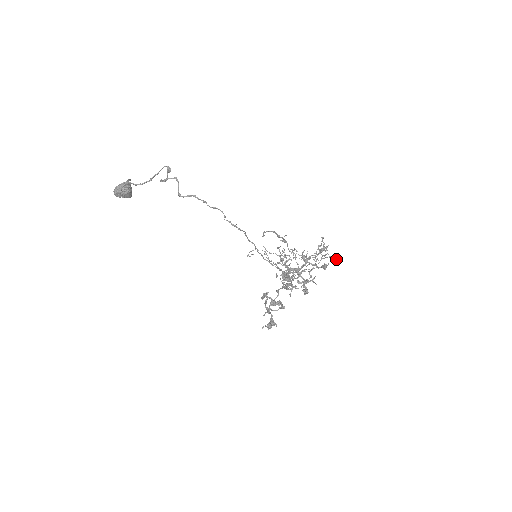
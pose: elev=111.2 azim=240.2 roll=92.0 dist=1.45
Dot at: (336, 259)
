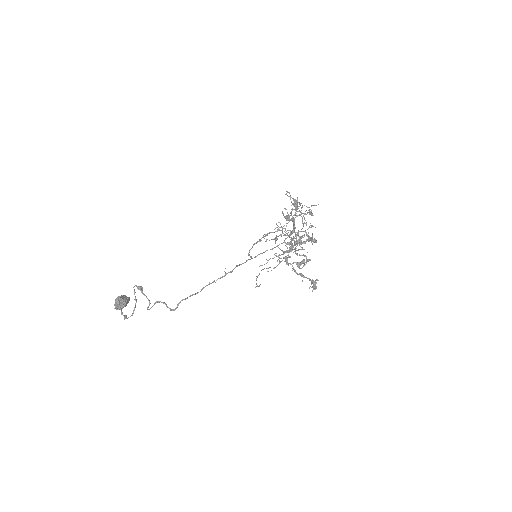
Dot at: occluded
